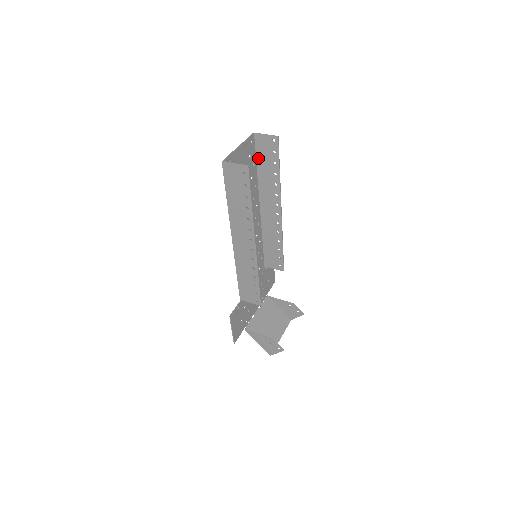
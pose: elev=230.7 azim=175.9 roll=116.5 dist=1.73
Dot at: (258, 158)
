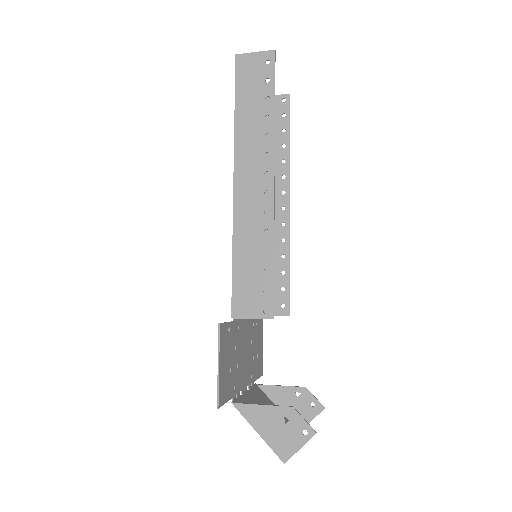
Dot at: occluded
